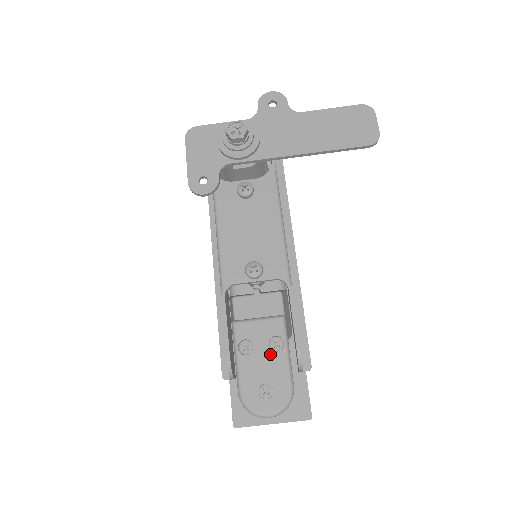
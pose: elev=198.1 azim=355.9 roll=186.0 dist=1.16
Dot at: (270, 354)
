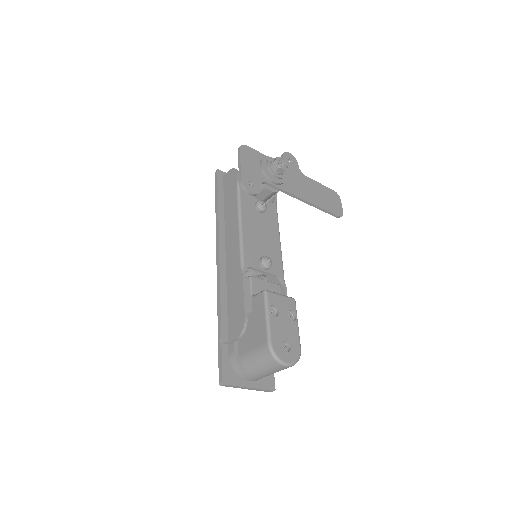
Dot at: (289, 321)
